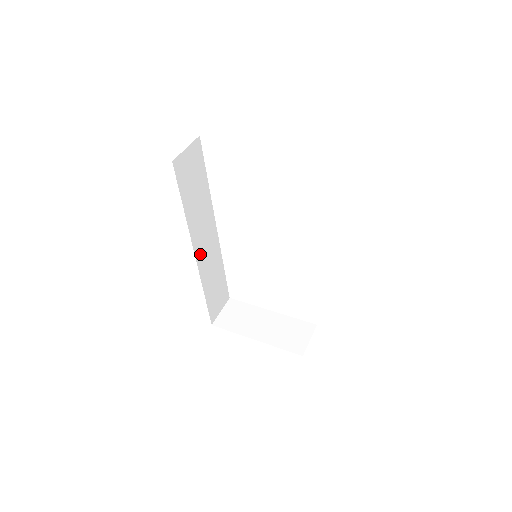
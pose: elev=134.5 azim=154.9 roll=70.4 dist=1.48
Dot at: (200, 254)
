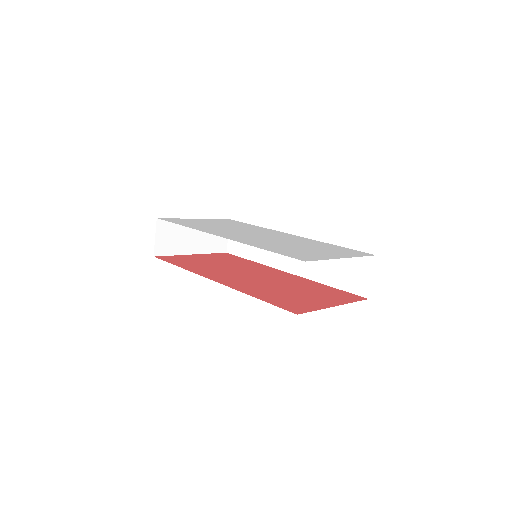
Dot at: occluded
